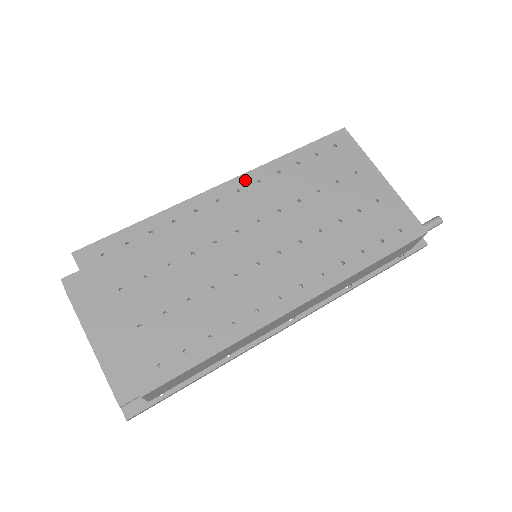
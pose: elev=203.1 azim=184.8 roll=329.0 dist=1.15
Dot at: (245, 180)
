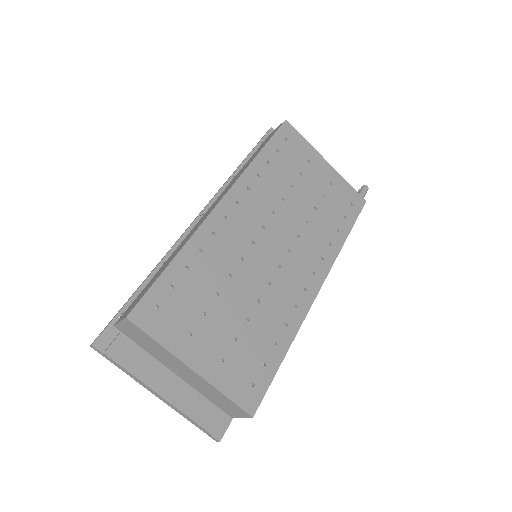
Dot at: (237, 190)
